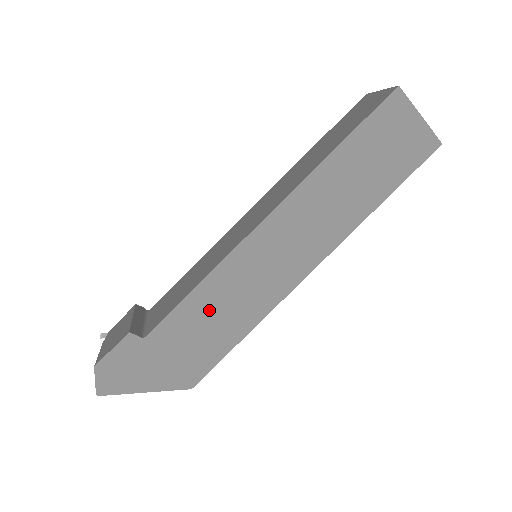
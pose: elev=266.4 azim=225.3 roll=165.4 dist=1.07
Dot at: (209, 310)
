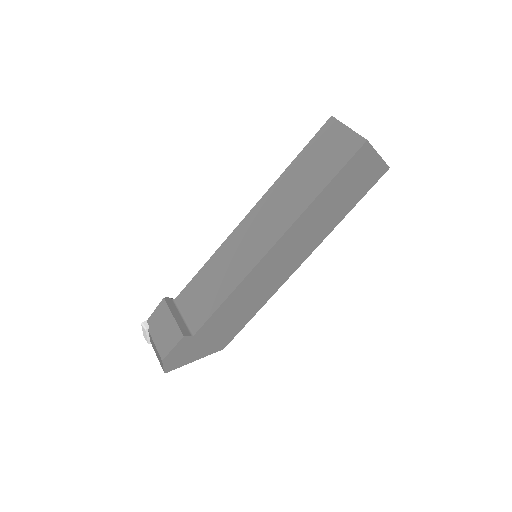
Dot at: (235, 308)
